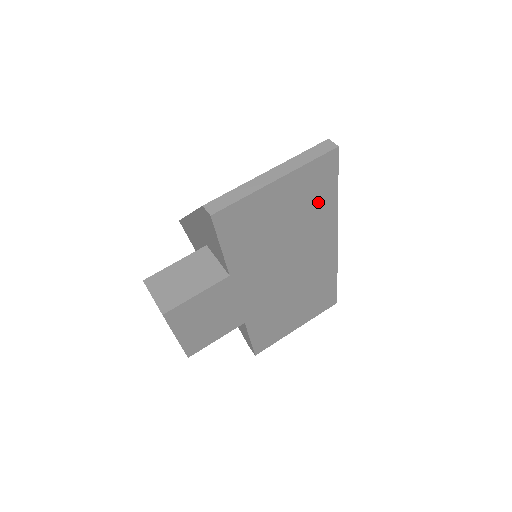
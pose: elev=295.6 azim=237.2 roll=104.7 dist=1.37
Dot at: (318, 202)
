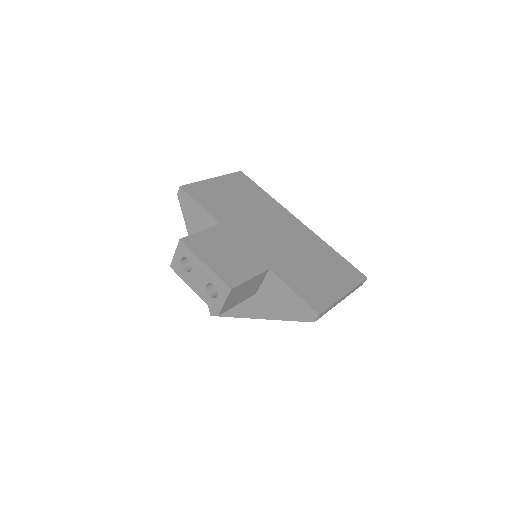
Dot at: (255, 194)
